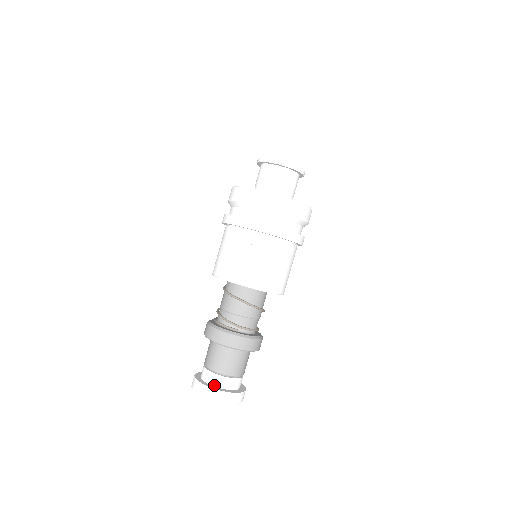
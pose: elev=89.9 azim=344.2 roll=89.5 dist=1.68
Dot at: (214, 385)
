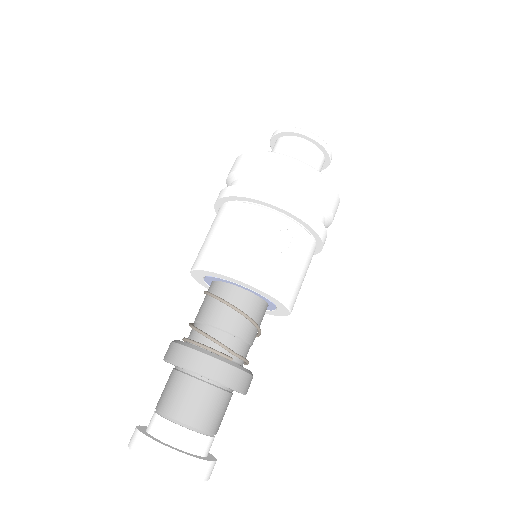
Dot at: (180, 447)
